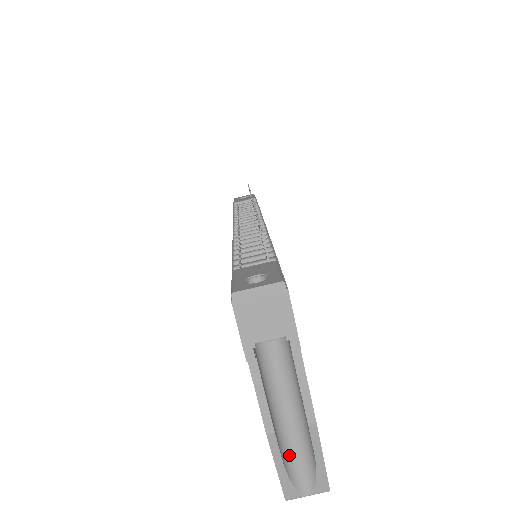
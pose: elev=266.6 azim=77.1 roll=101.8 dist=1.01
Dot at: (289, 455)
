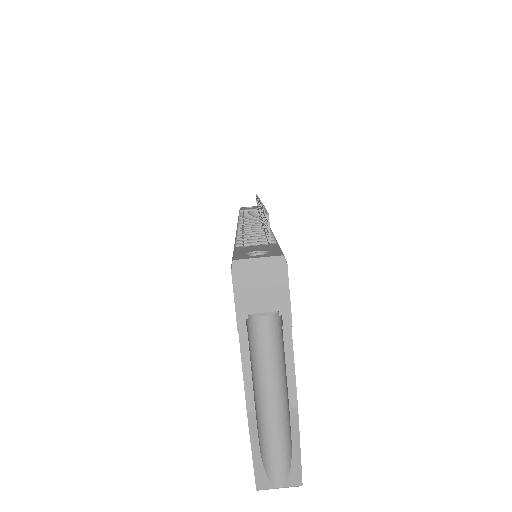
Dot at: (266, 441)
